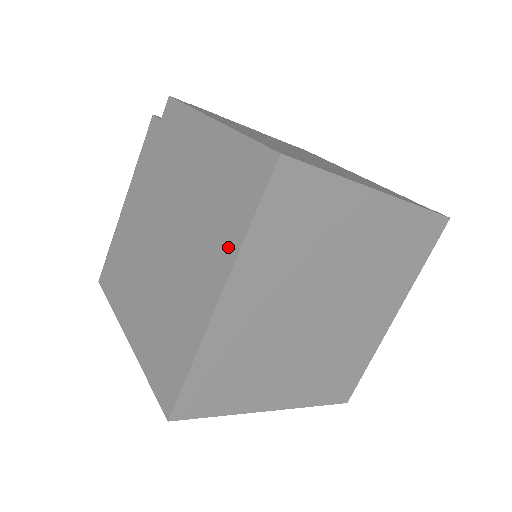
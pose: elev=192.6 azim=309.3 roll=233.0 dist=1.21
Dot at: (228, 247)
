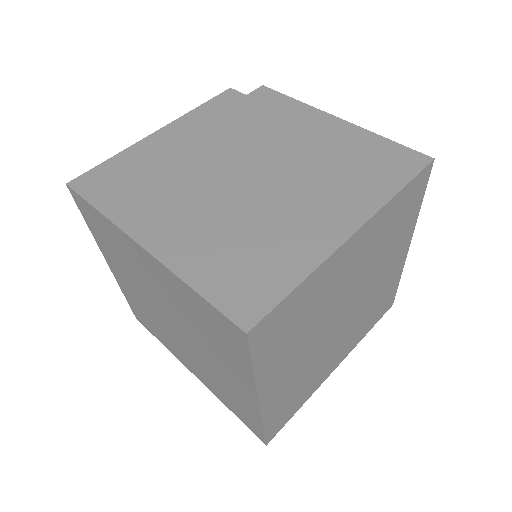
Dot at: (368, 199)
